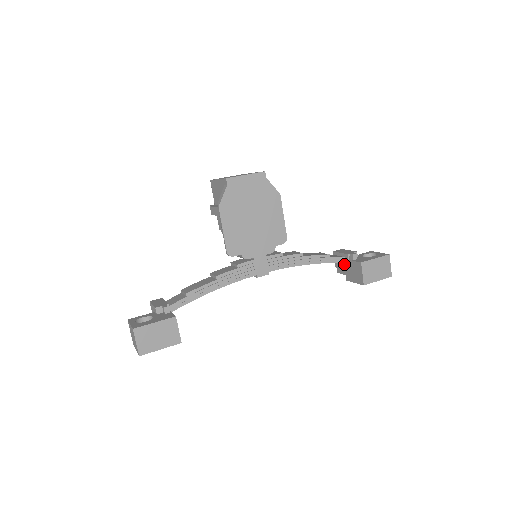
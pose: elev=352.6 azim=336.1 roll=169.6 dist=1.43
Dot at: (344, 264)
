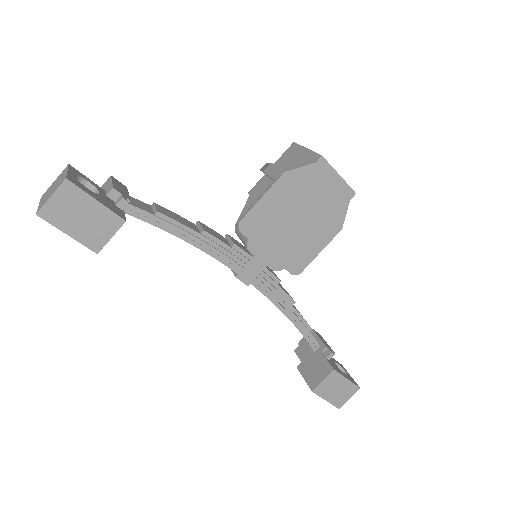
Dot at: (312, 351)
